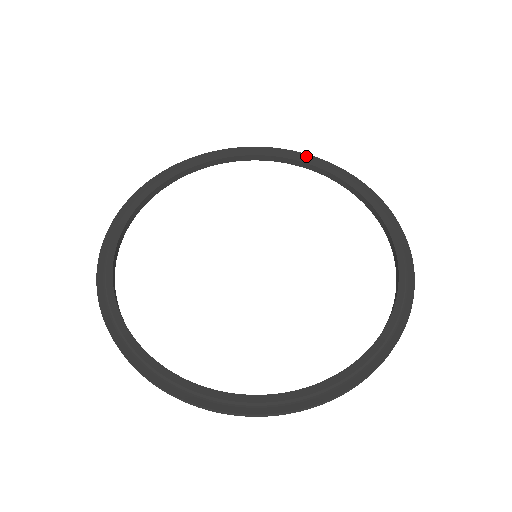
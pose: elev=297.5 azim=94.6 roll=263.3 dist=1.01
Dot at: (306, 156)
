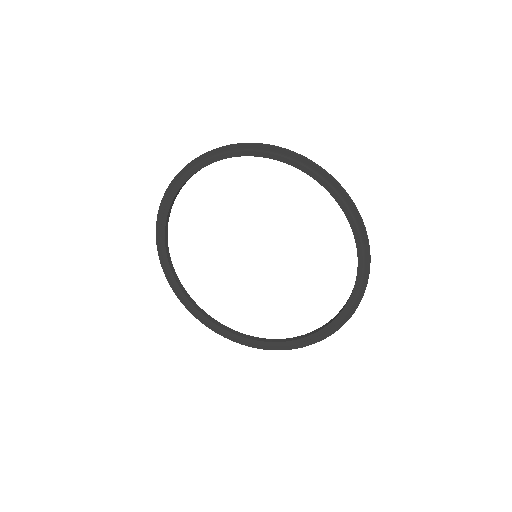
Dot at: (360, 221)
